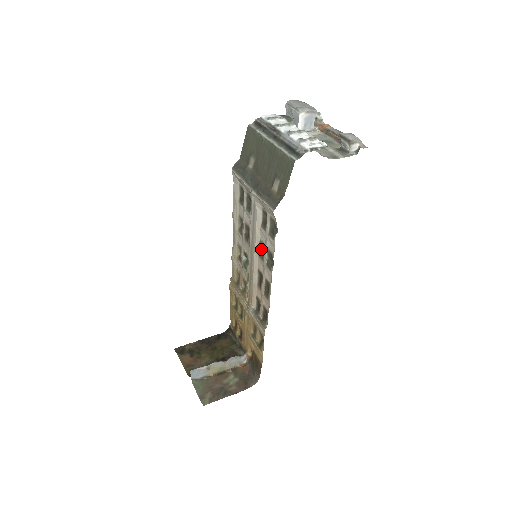
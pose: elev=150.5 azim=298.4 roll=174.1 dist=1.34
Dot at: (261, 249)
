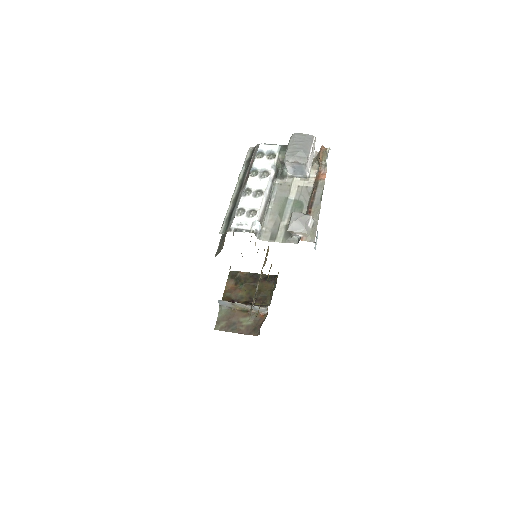
Dot at: occluded
